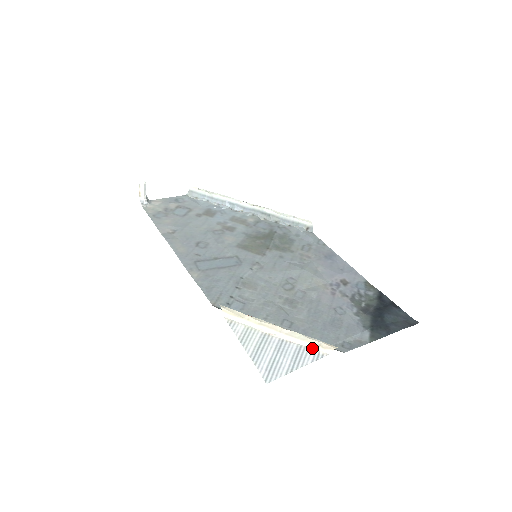
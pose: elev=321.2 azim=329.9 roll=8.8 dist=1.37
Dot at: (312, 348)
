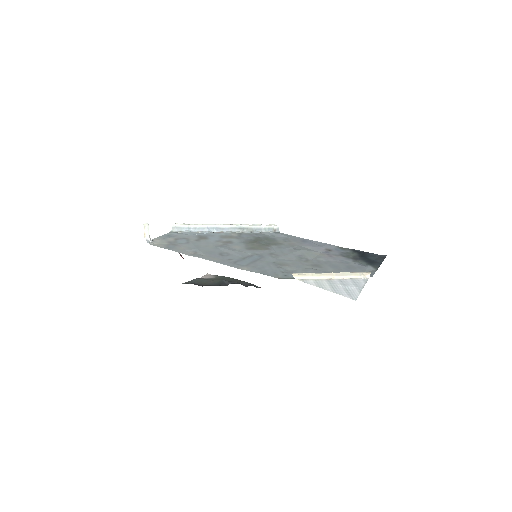
Dot at: (358, 278)
